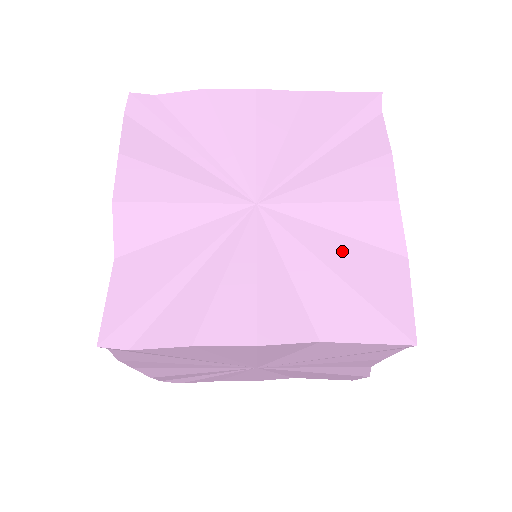
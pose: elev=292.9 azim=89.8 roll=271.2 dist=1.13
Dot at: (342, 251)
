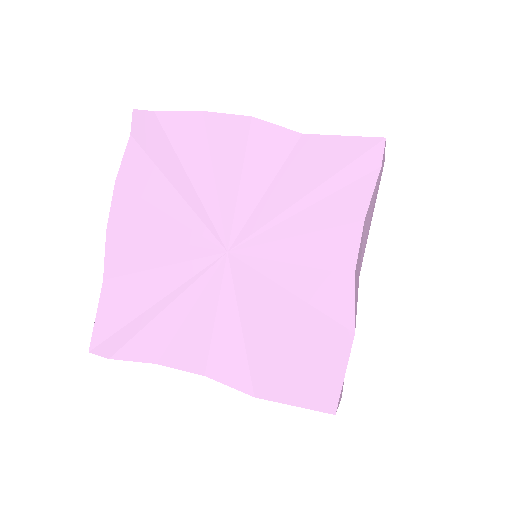
Dot at: occluded
